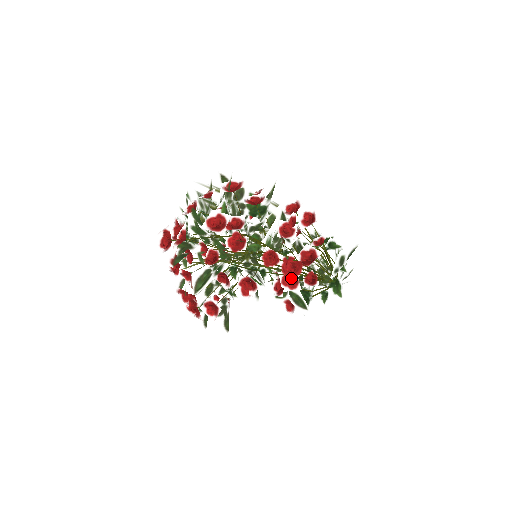
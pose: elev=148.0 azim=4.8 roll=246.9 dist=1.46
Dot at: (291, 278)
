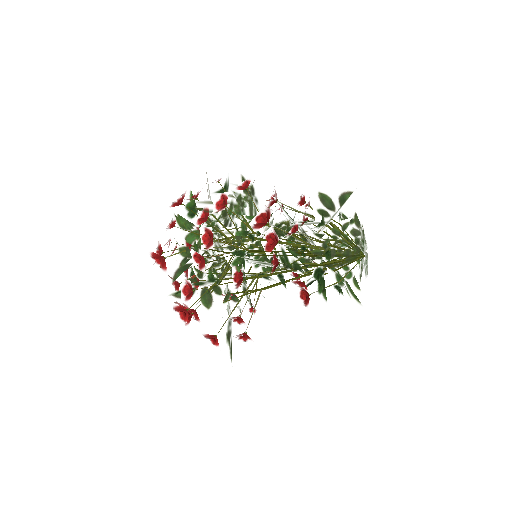
Dot at: occluded
